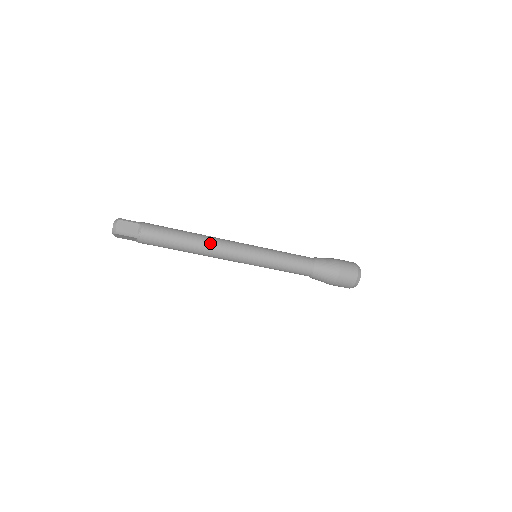
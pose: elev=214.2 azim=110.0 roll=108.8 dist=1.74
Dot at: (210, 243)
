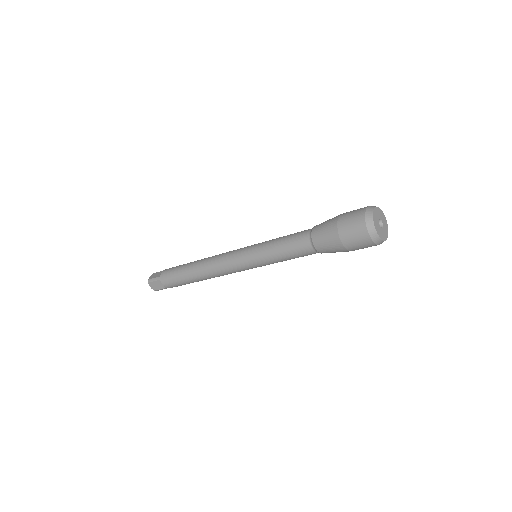
Dot at: (209, 258)
